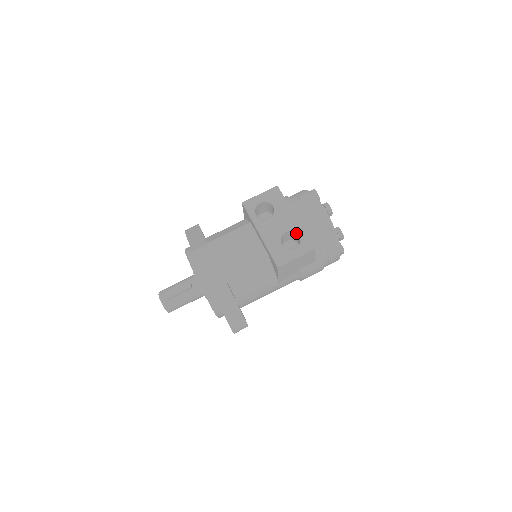
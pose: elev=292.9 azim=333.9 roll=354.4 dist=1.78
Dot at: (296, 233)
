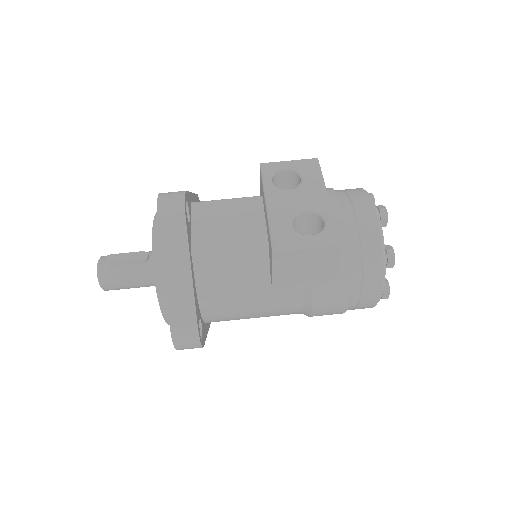
Dot at: (321, 218)
